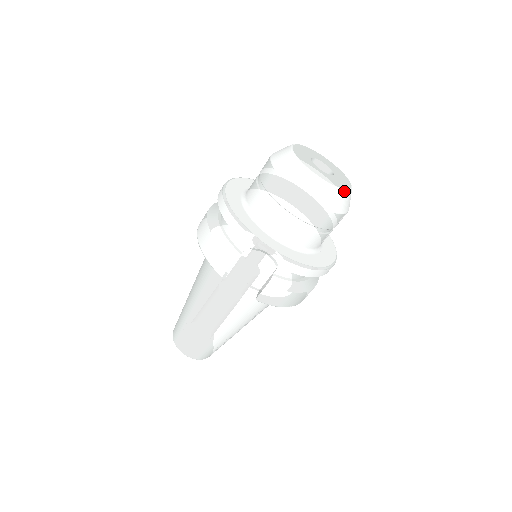
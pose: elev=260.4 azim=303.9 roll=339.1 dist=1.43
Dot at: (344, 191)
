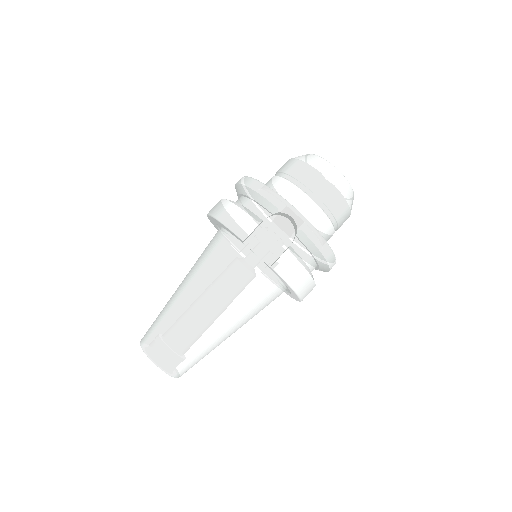
Dot at: (352, 190)
